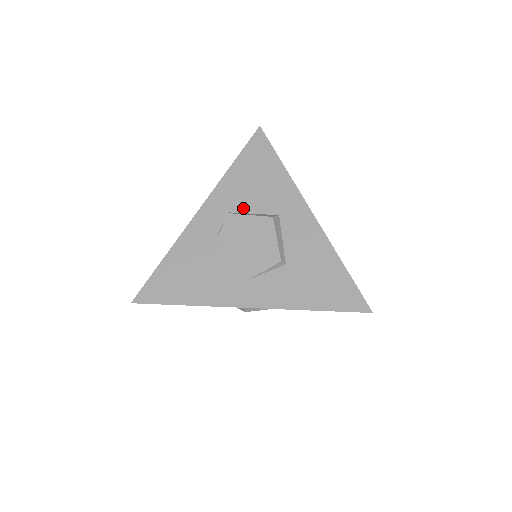
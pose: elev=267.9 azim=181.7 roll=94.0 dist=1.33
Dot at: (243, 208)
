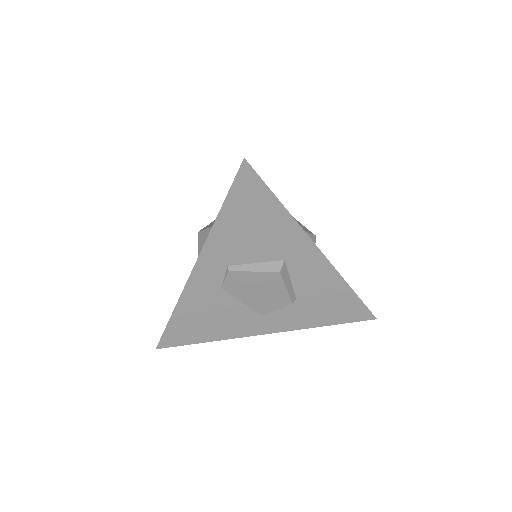
Dot at: (243, 260)
